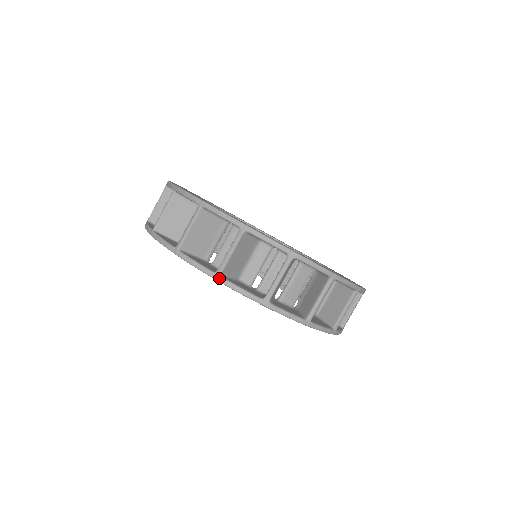
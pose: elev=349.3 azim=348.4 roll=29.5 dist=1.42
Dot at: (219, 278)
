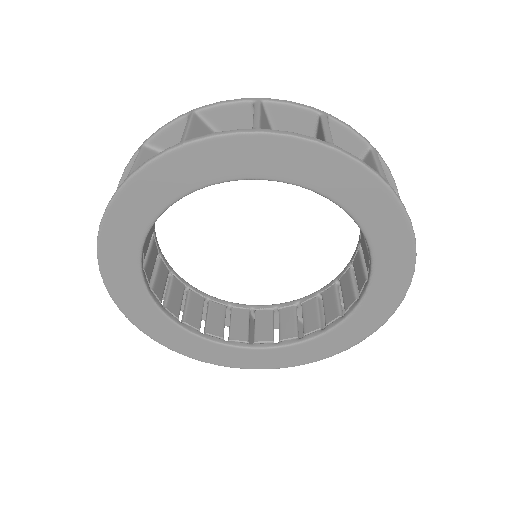
Dot at: occluded
